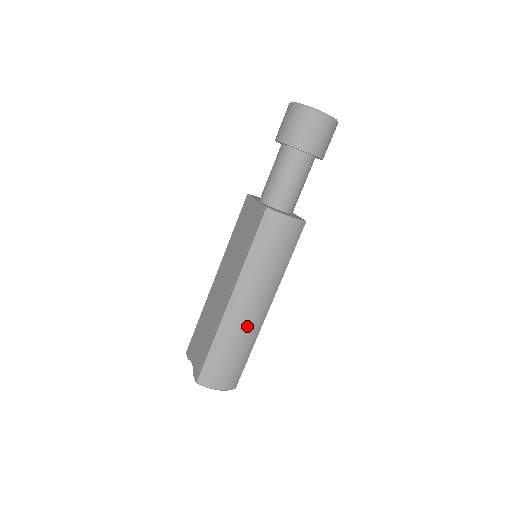
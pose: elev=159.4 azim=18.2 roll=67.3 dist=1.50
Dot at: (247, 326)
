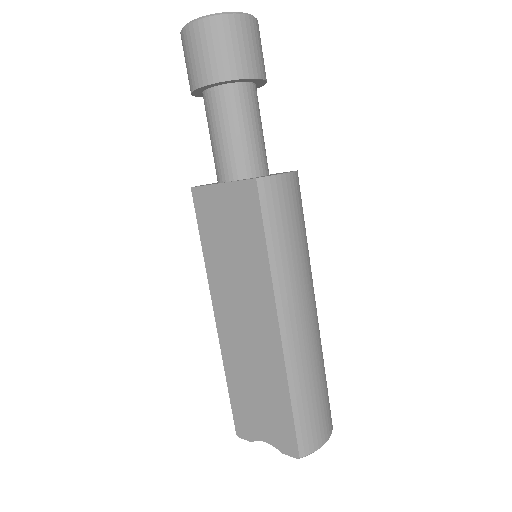
Dot at: (313, 343)
